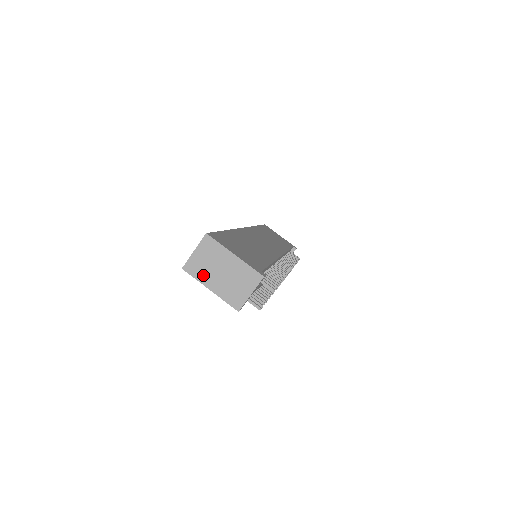
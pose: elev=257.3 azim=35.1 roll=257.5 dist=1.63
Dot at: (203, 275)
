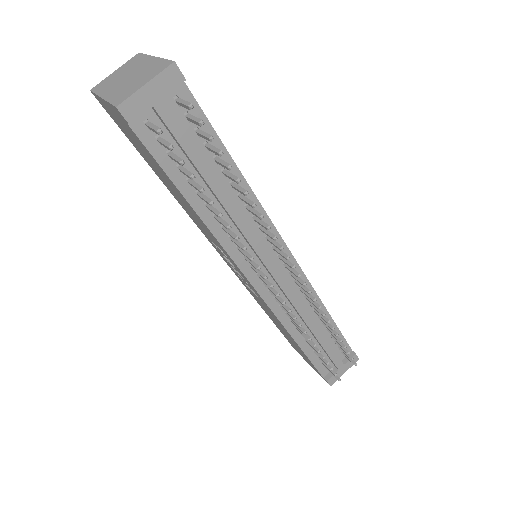
Dot at: (106, 87)
